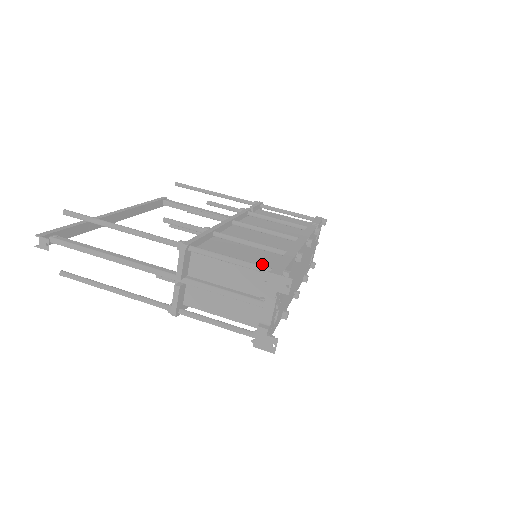
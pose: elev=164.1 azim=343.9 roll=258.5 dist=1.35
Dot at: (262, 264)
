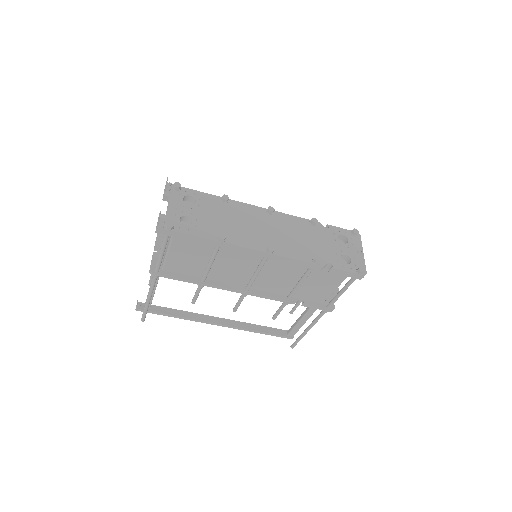
Dot at: occluded
